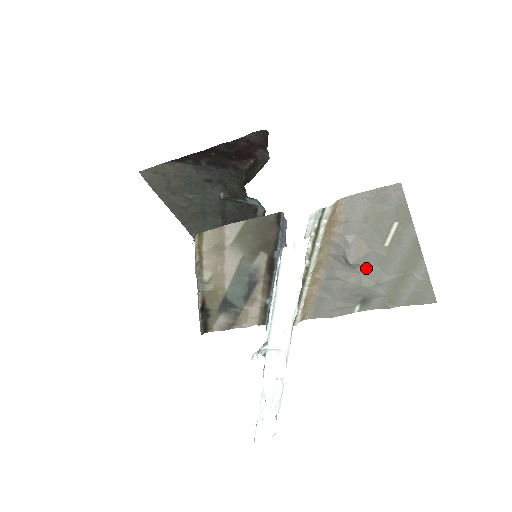
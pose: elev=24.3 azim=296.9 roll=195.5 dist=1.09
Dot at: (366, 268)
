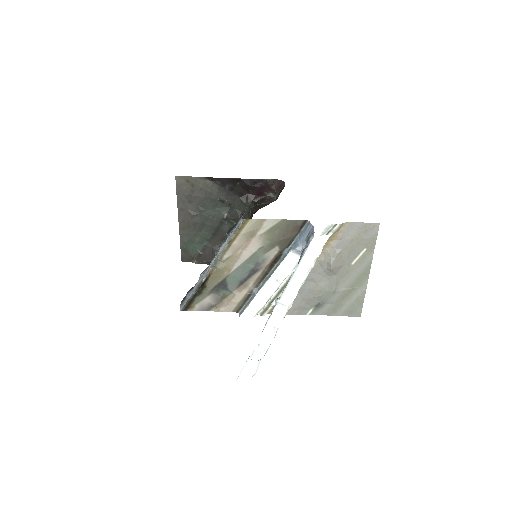
Dot at: (334, 277)
